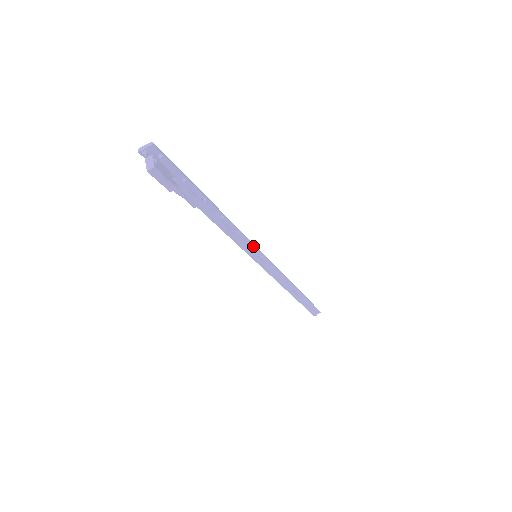
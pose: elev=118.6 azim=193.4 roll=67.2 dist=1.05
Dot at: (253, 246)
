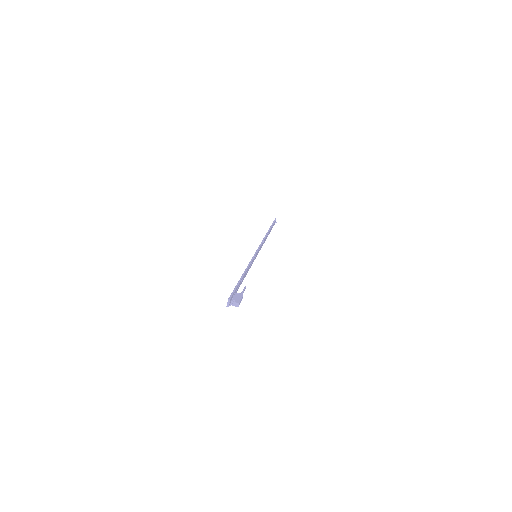
Dot at: (254, 257)
